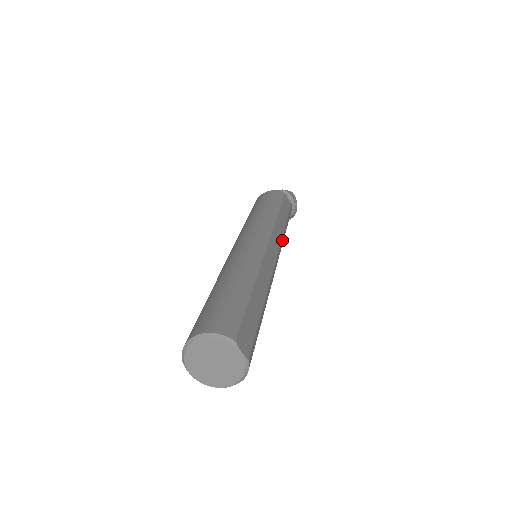
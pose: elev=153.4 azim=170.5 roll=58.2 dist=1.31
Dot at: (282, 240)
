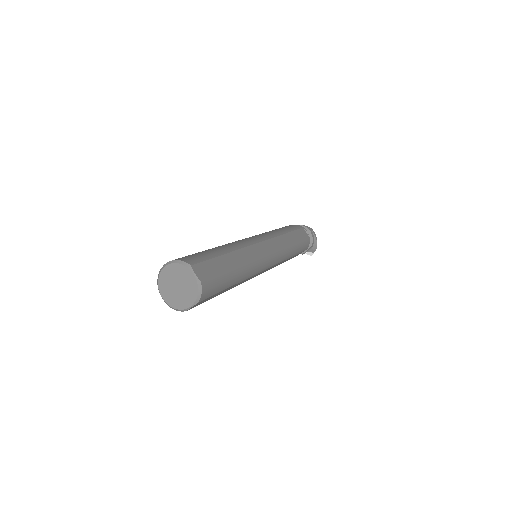
Dot at: (283, 249)
